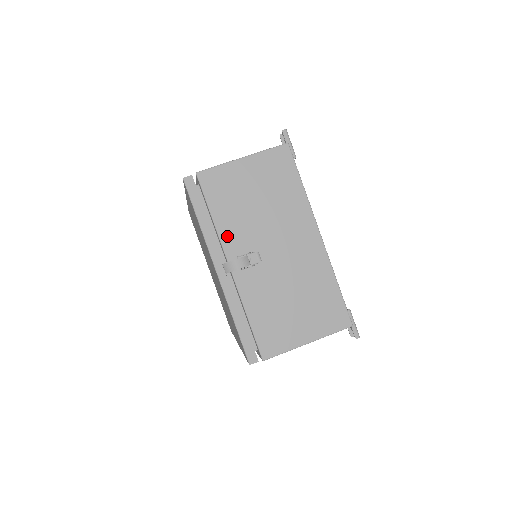
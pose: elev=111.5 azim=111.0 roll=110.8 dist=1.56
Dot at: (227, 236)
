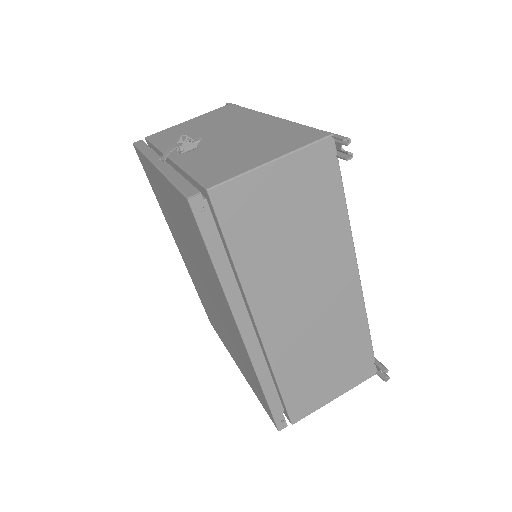
Dot at: occluded
